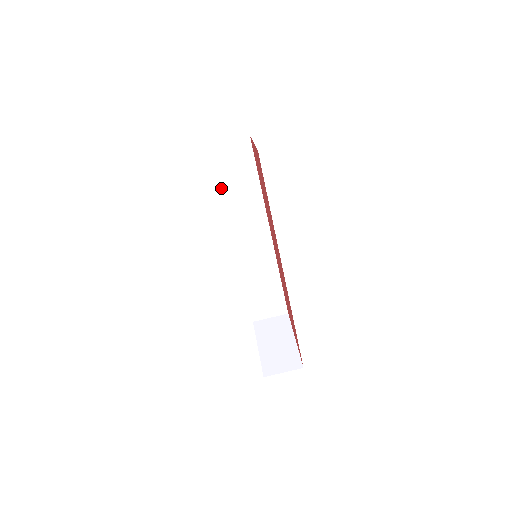
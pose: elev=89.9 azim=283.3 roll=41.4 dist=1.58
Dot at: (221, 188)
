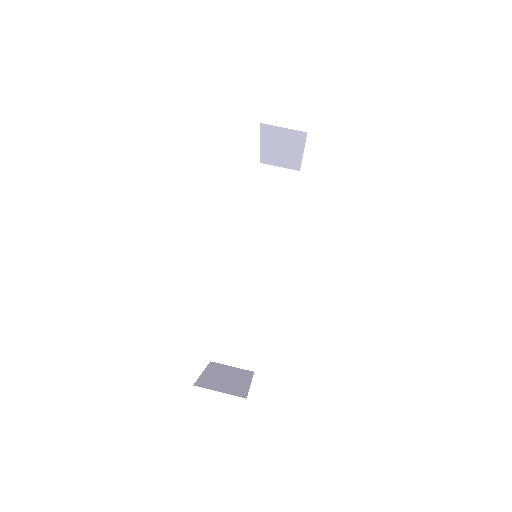
Dot at: (253, 202)
